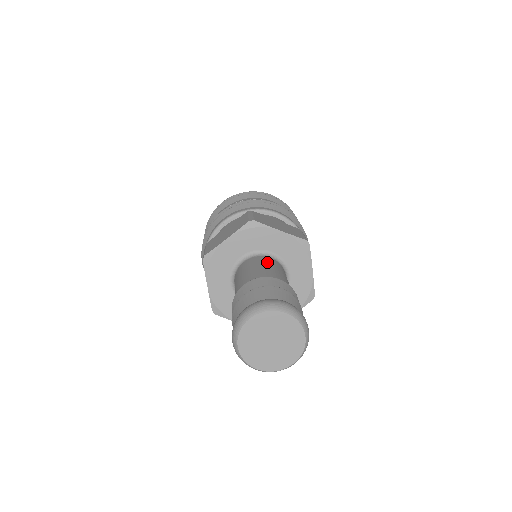
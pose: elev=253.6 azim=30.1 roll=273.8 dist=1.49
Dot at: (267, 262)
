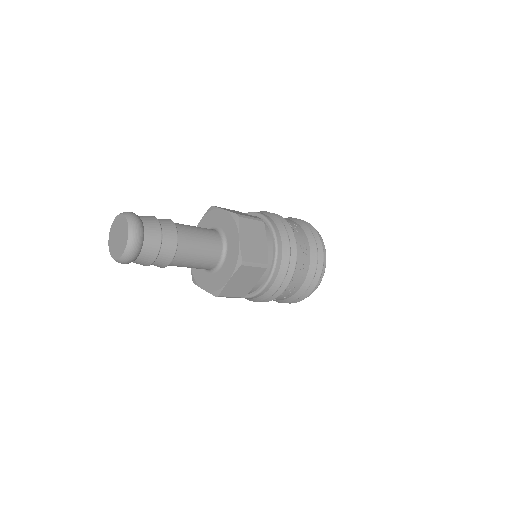
Dot at: occluded
